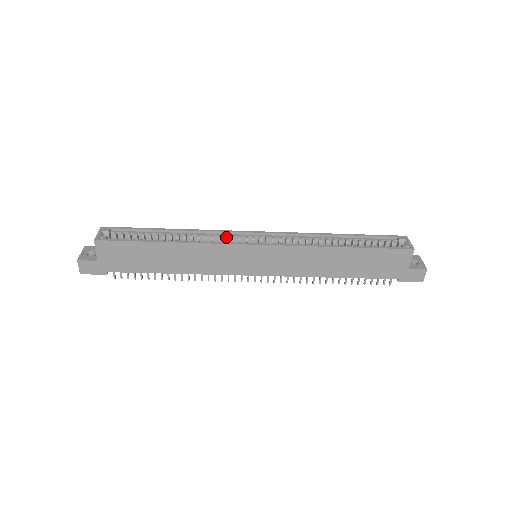
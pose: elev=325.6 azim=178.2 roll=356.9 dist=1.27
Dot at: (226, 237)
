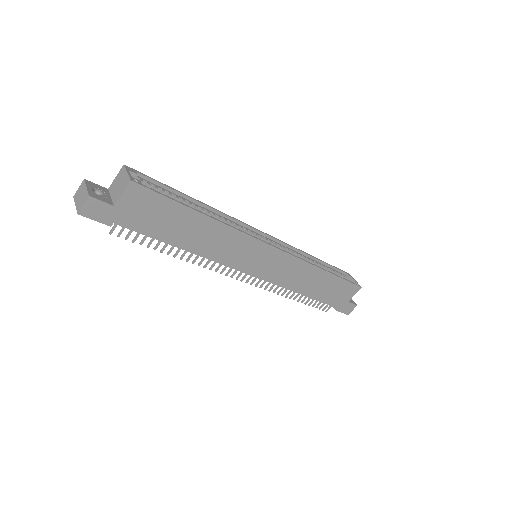
Dot at: (243, 228)
